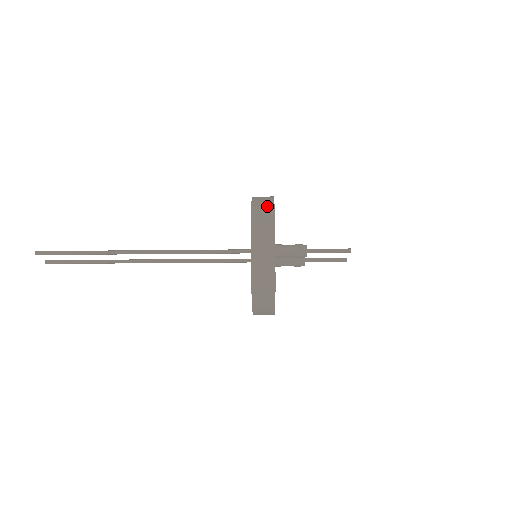
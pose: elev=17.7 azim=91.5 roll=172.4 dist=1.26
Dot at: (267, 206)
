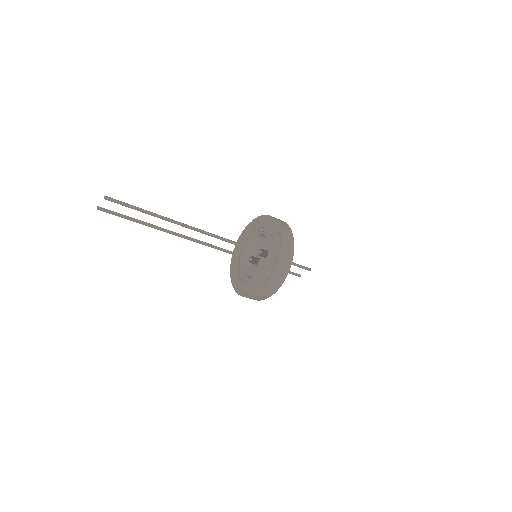
Dot at: (285, 224)
